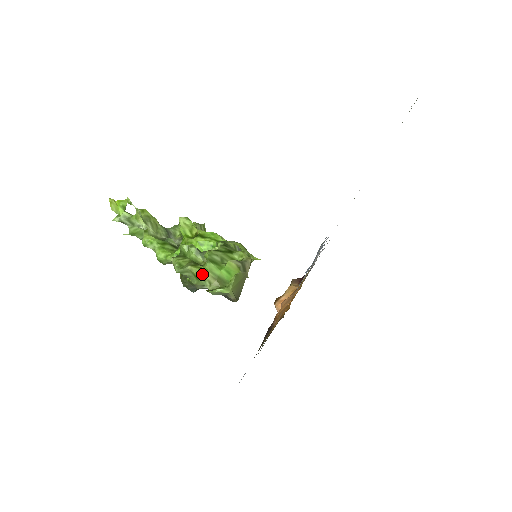
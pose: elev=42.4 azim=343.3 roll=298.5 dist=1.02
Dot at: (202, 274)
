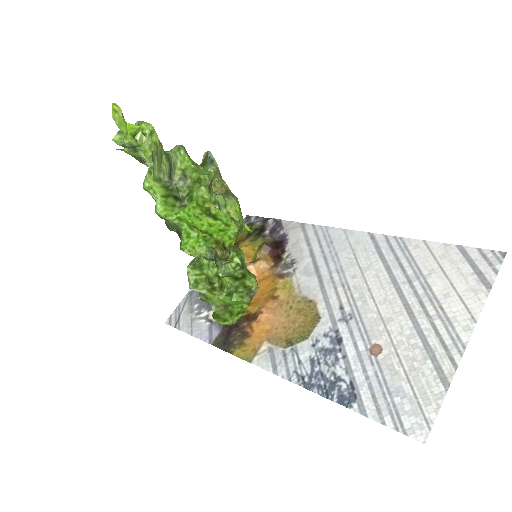
Dot at: (214, 300)
